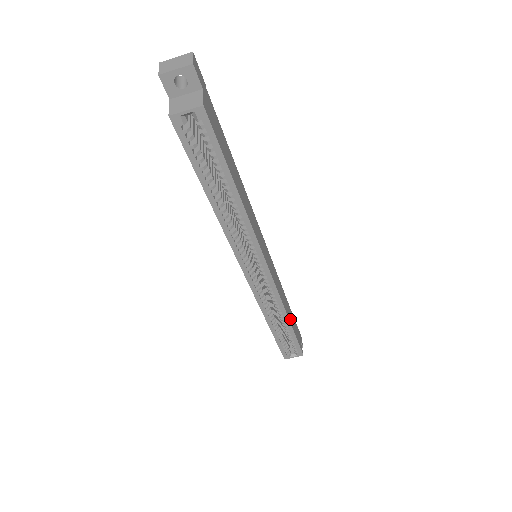
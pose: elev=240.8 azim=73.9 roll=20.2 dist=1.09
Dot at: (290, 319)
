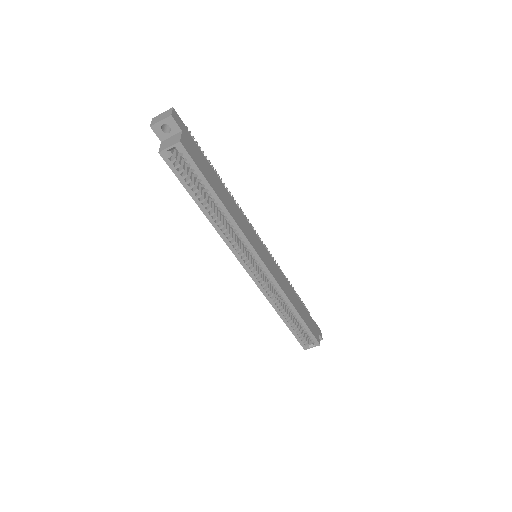
Dot at: (299, 310)
